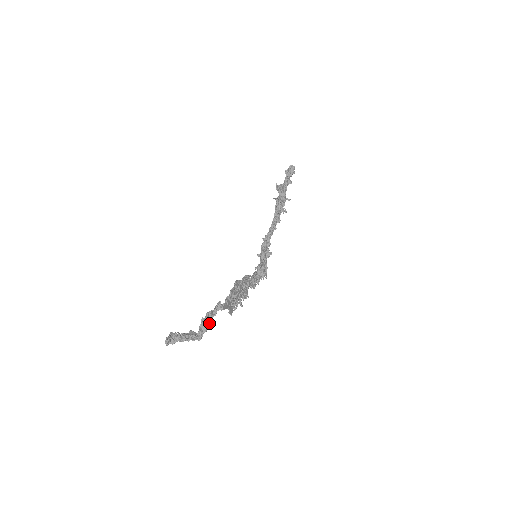
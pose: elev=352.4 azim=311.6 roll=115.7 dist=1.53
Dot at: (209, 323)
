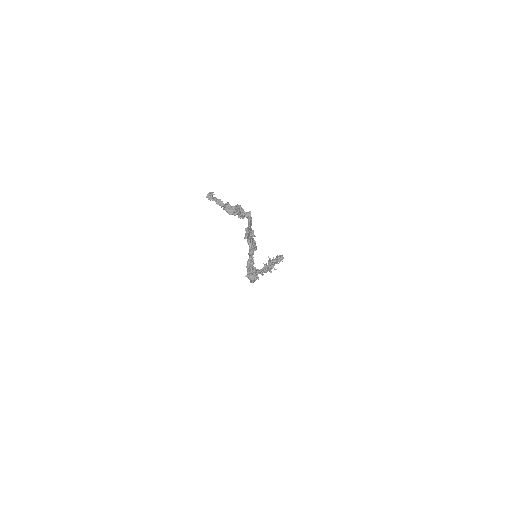
Dot at: (240, 213)
